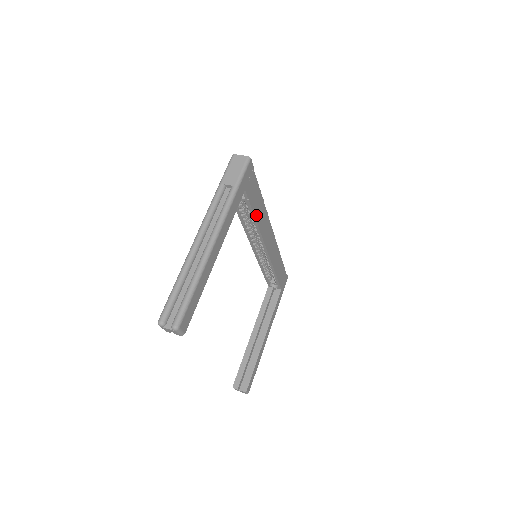
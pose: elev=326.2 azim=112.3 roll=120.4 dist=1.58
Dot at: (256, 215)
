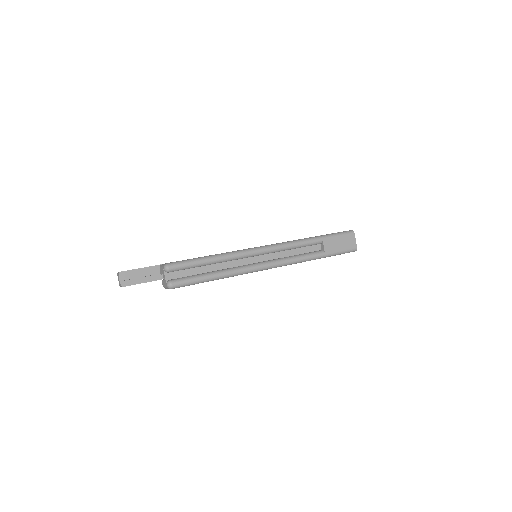
Dot at: occluded
